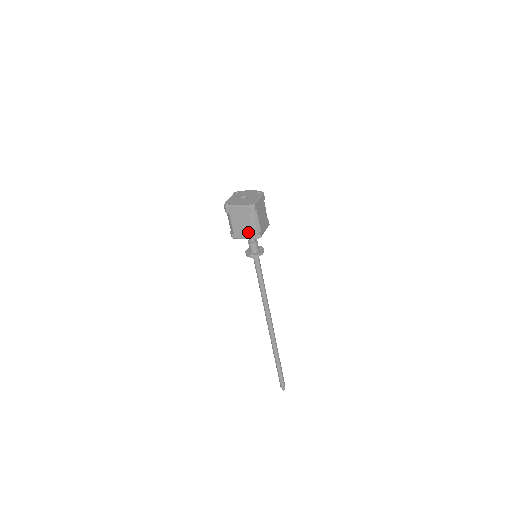
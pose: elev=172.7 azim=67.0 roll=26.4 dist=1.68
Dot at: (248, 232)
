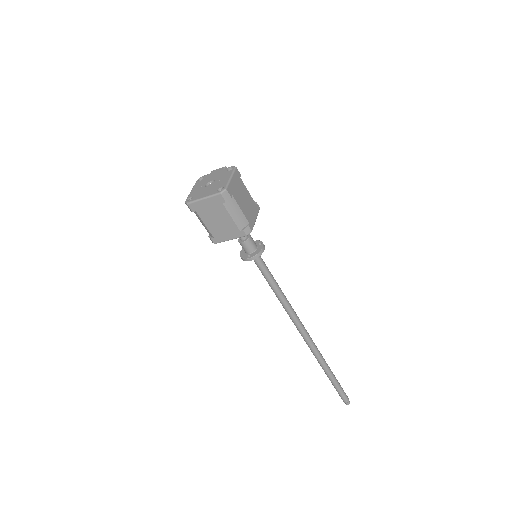
Dot at: (231, 230)
